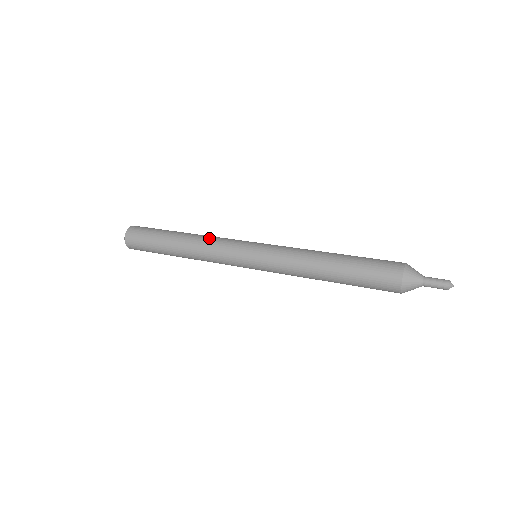
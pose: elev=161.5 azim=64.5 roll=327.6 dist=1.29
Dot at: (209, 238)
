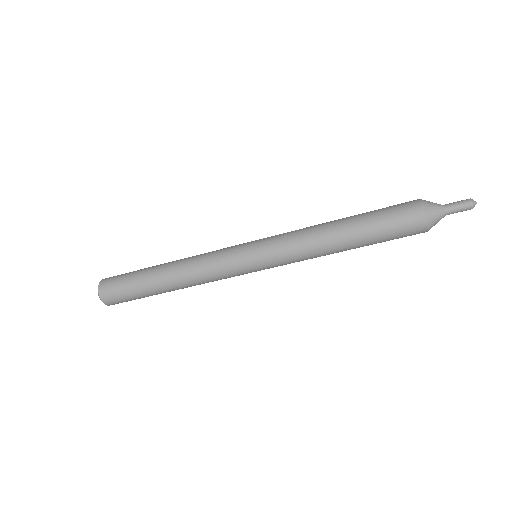
Dot at: occluded
